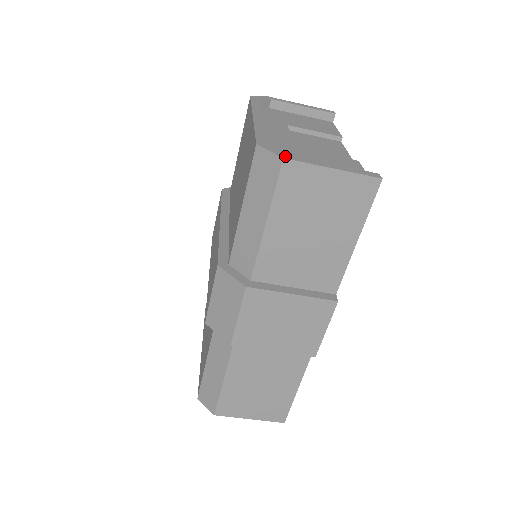
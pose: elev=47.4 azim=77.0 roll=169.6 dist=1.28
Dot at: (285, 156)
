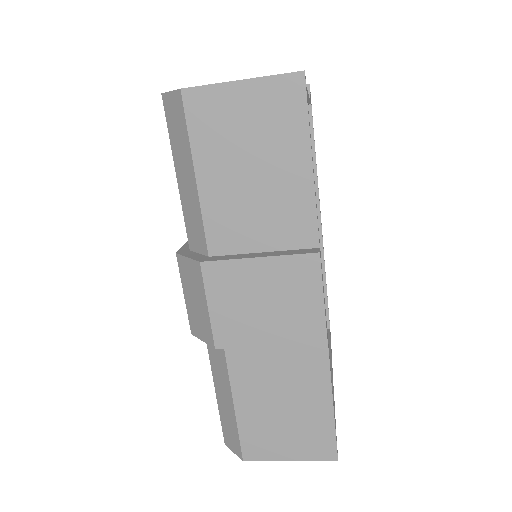
Dot at: (185, 88)
